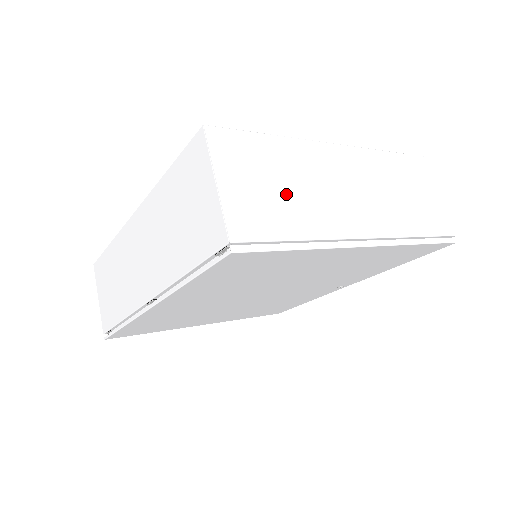
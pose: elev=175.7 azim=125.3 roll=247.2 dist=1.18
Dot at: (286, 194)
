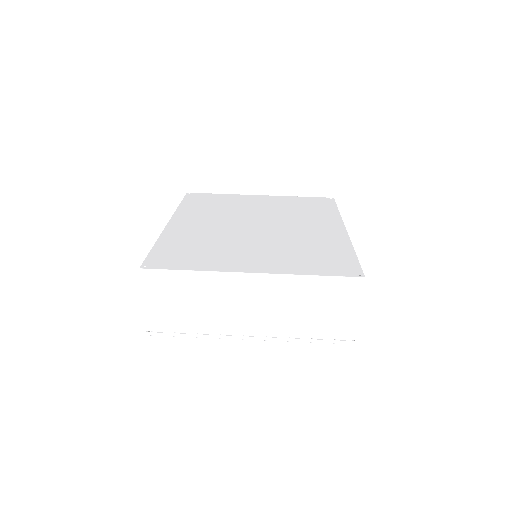
Dot at: (190, 308)
